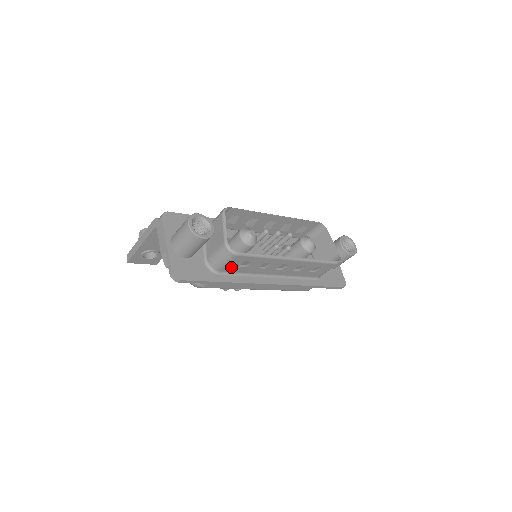
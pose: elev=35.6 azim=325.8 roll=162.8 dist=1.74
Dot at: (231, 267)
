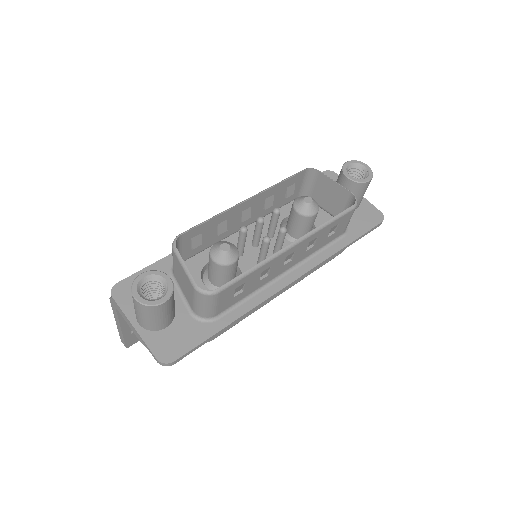
Dot at: (225, 304)
